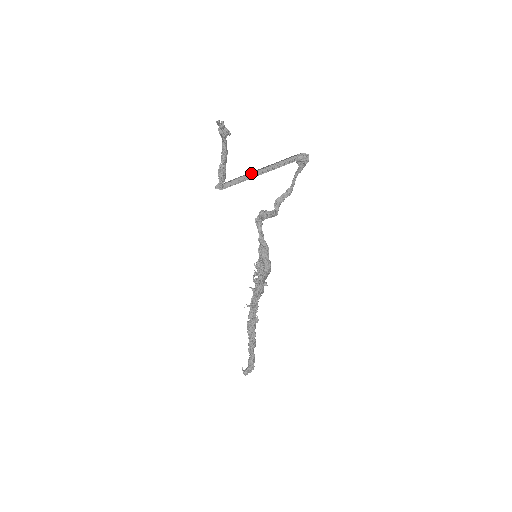
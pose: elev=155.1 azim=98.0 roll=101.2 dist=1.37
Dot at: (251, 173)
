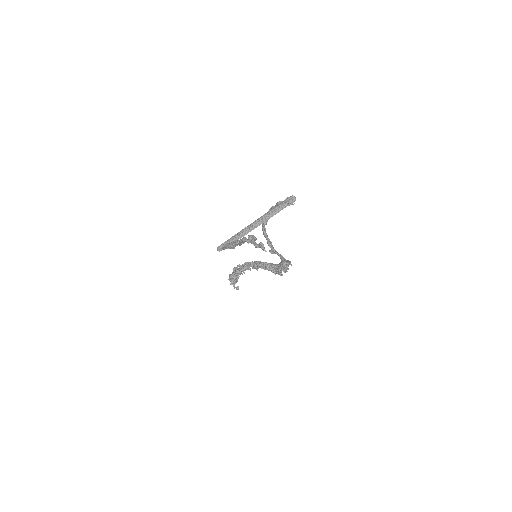
Dot at: (246, 227)
